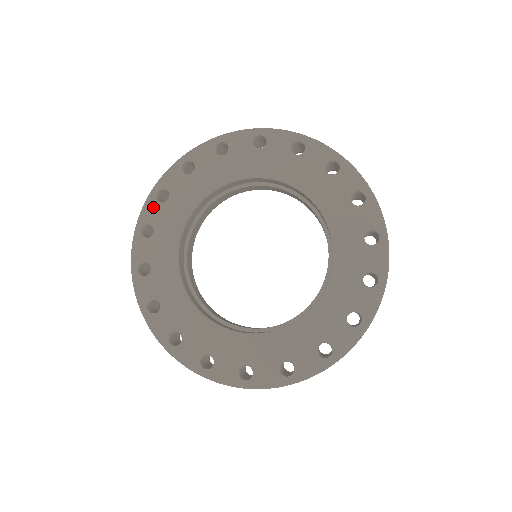
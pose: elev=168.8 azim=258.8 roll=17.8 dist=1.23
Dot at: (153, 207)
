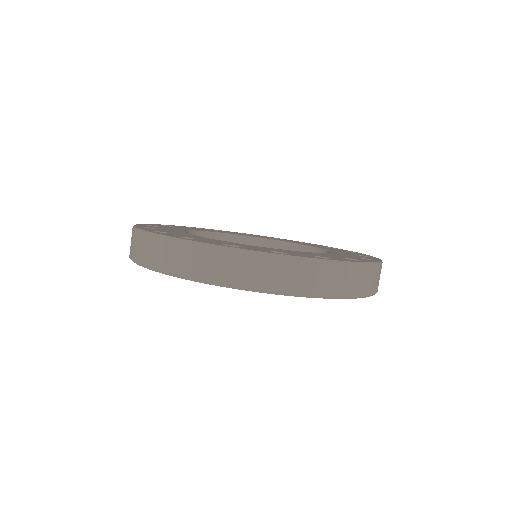
Dot at: occluded
